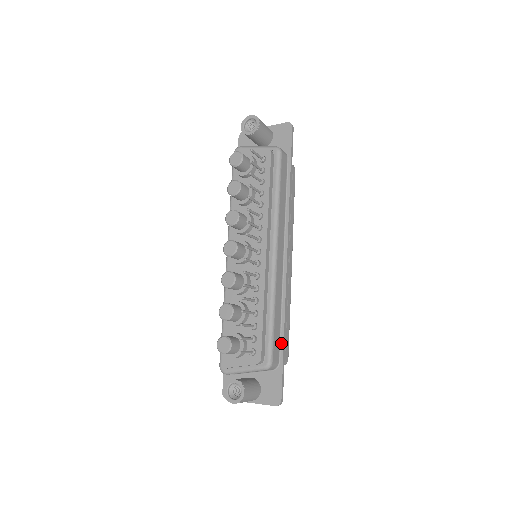
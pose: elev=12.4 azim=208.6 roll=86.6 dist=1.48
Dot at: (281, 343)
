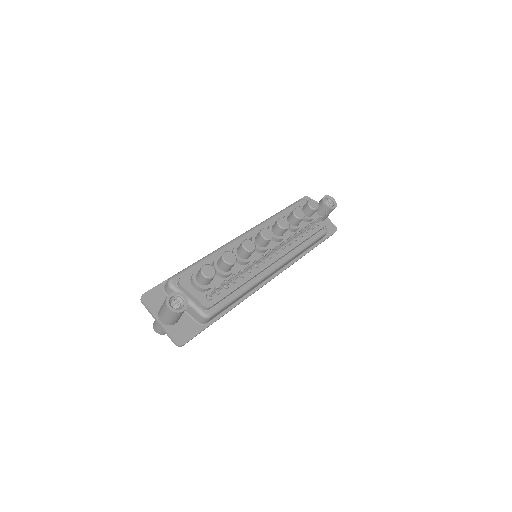
Dot at: (220, 315)
